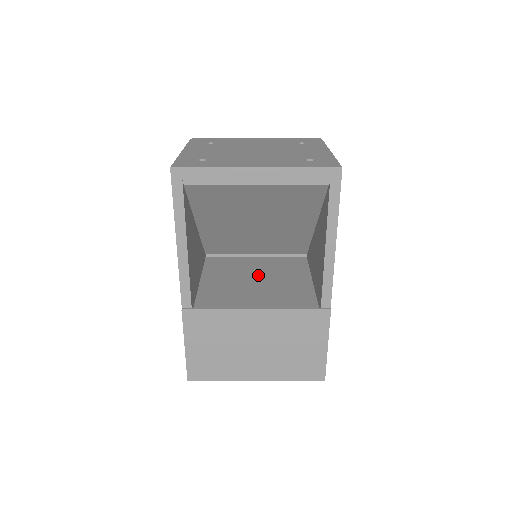
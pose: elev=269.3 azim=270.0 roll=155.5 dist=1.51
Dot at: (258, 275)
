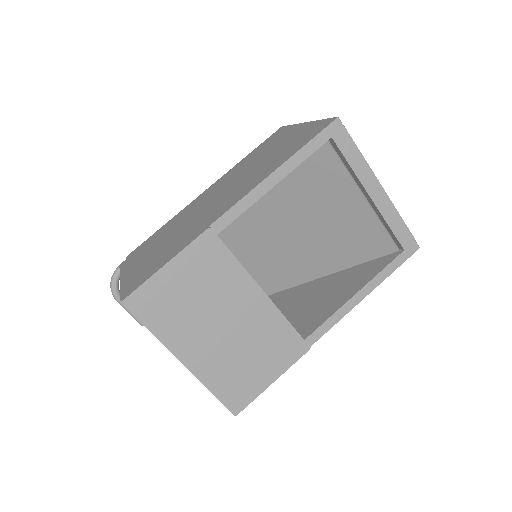
Dot at: occluded
